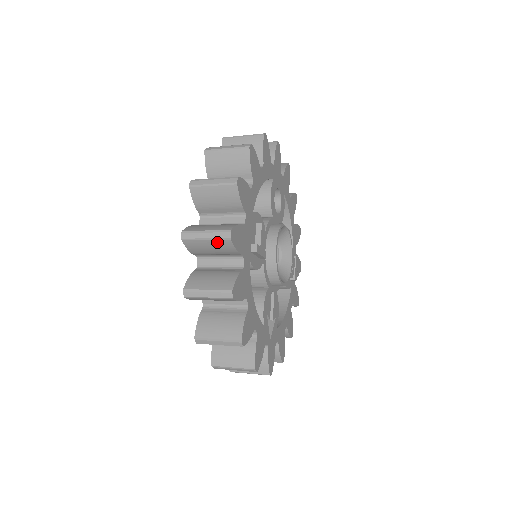
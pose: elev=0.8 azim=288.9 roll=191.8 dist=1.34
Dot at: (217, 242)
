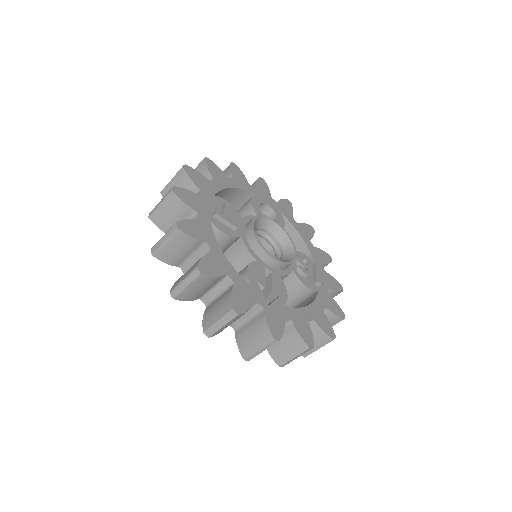
Dot at: (167, 202)
